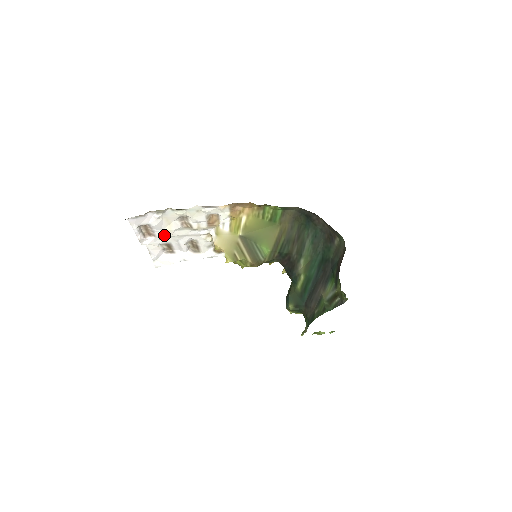
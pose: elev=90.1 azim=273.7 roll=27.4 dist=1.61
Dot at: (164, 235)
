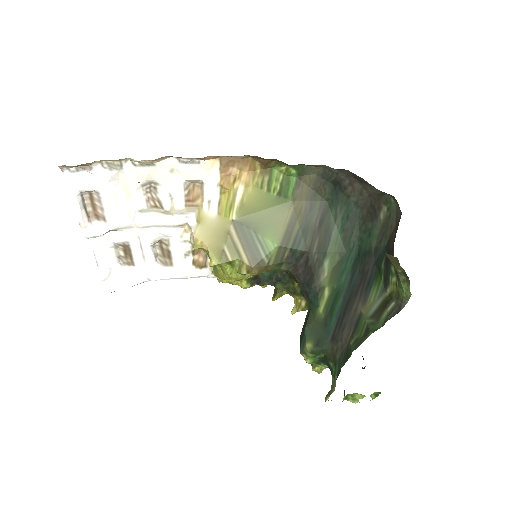
Dot at: (120, 222)
